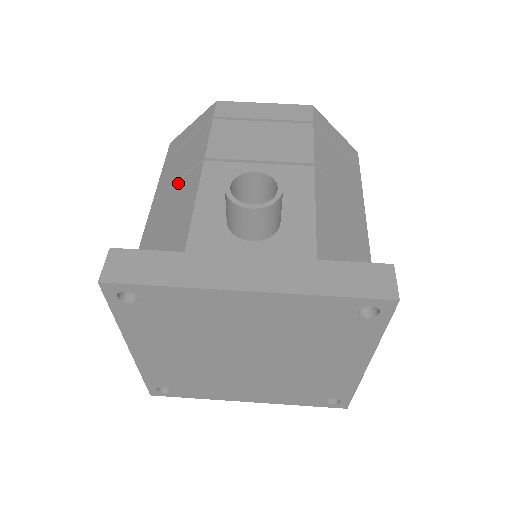
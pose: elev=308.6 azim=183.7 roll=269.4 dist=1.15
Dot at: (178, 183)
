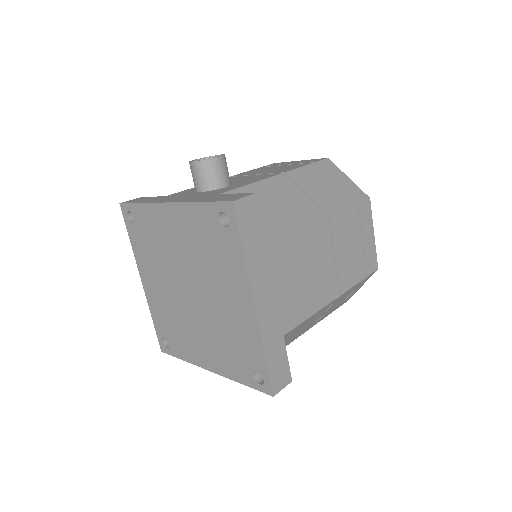
Dot at: occluded
